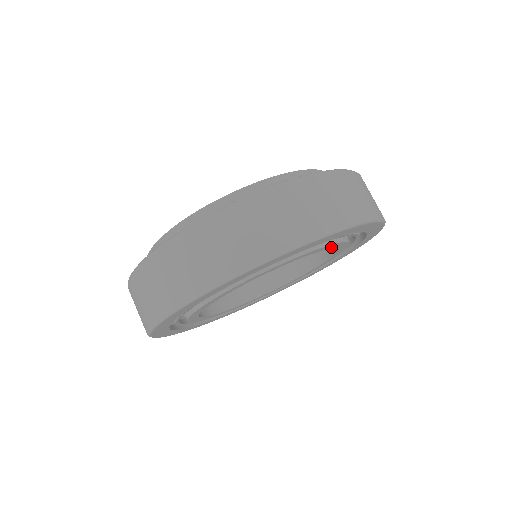
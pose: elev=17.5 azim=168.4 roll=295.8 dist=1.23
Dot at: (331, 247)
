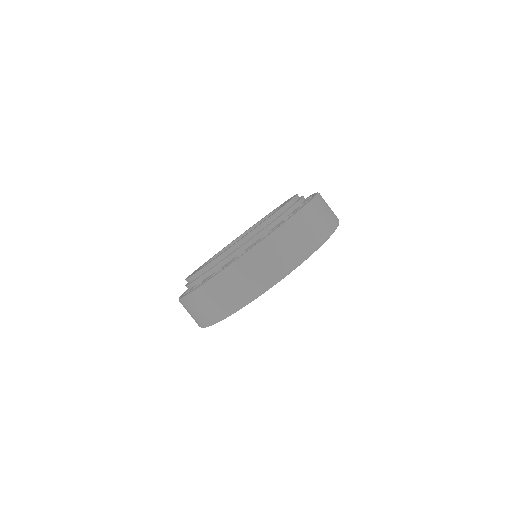
Dot at: occluded
